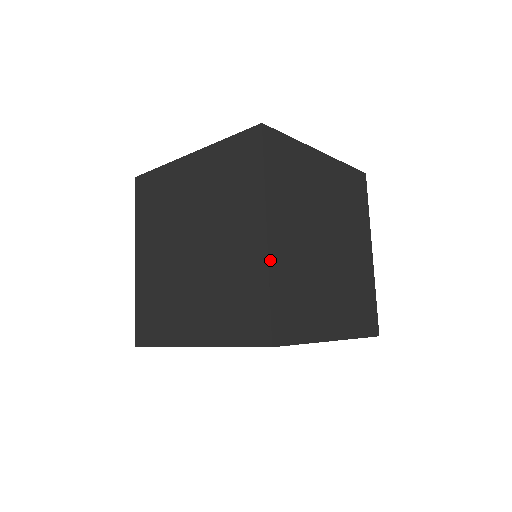
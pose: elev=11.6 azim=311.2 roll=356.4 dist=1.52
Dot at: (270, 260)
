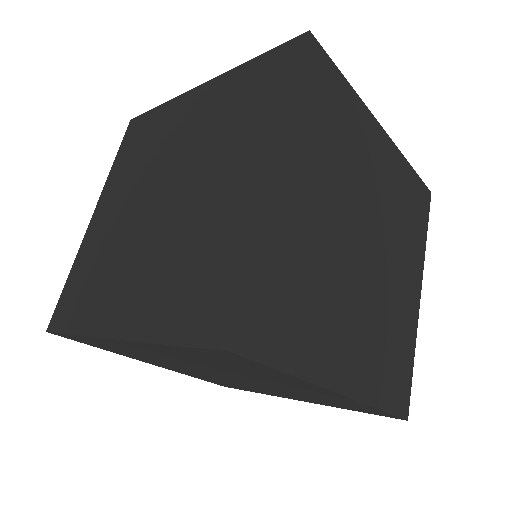
Dot at: (268, 212)
